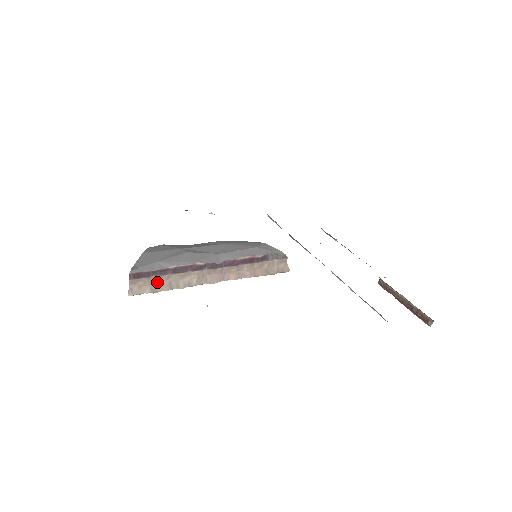
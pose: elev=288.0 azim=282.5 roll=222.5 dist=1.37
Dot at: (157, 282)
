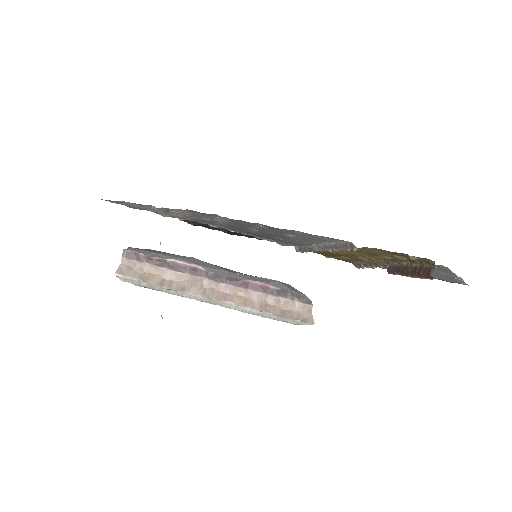
Dot at: (150, 272)
